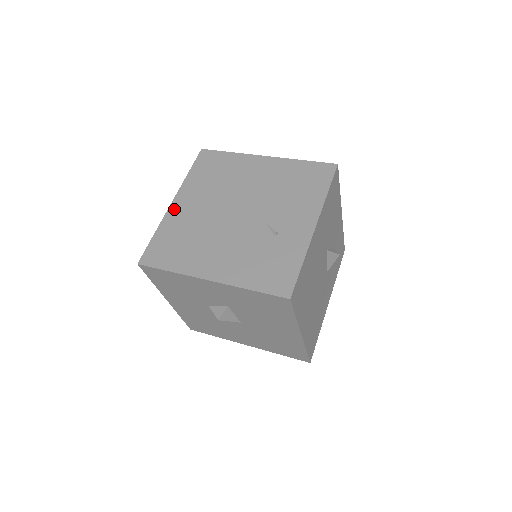
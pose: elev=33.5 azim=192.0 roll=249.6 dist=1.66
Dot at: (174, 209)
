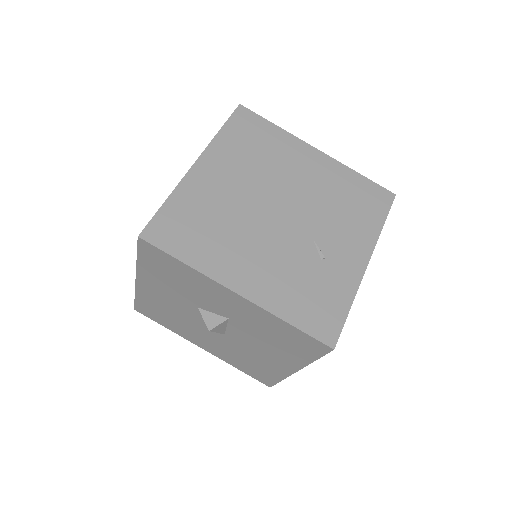
Dot at: (197, 174)
